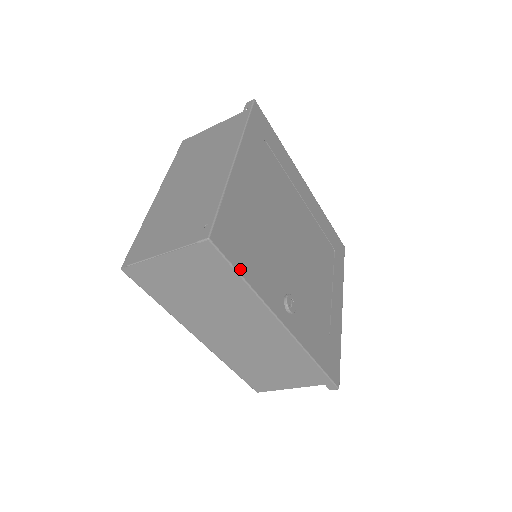
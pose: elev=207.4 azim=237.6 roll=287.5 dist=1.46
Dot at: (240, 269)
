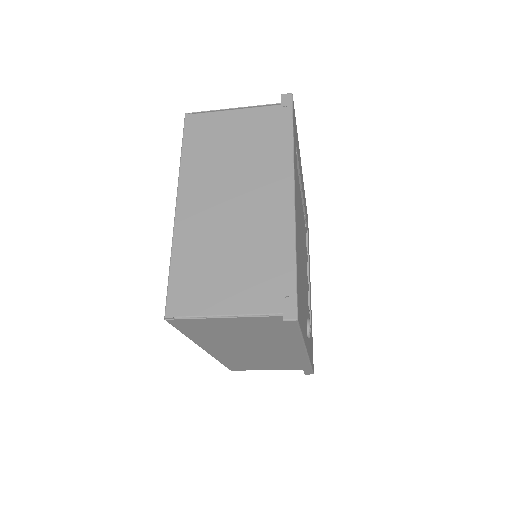
Dot at: (302, 329)
